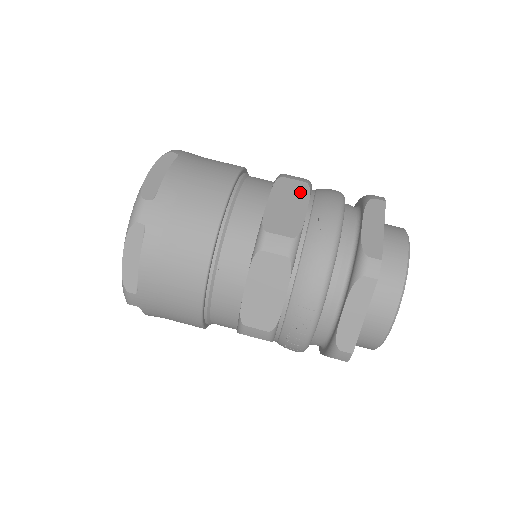
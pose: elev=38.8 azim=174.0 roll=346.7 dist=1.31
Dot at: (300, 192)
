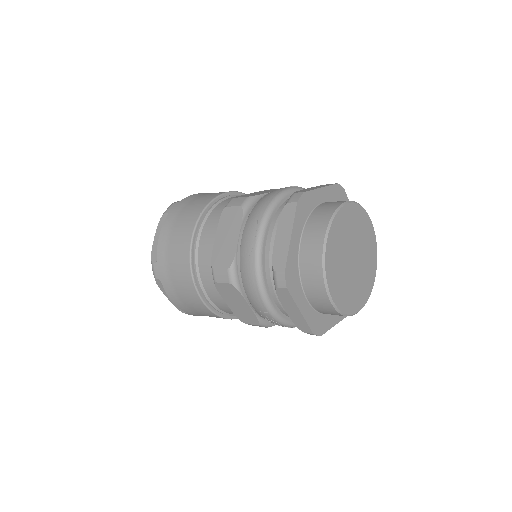
Dot at: (236, 219)
